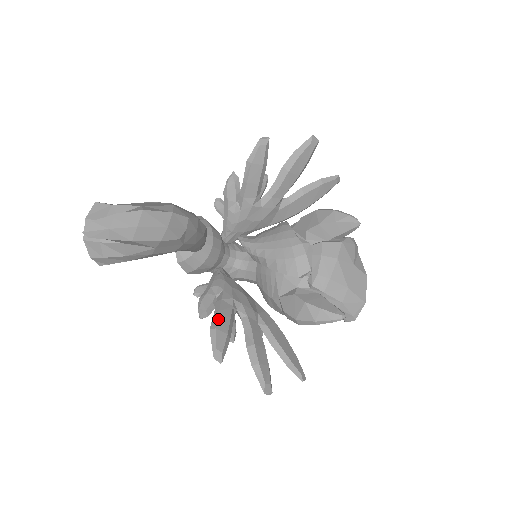
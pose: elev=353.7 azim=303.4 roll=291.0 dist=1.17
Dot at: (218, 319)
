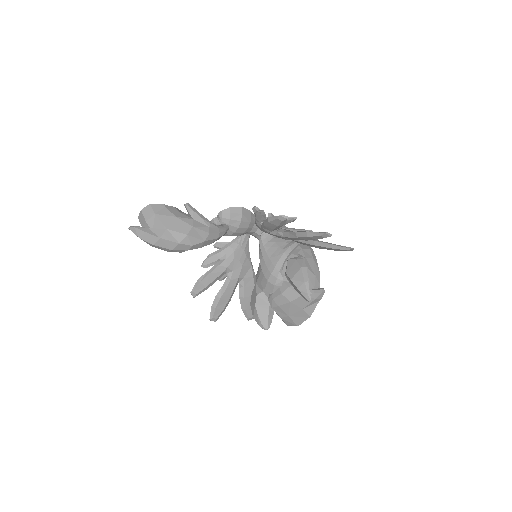
Dot at: (206, 277)
